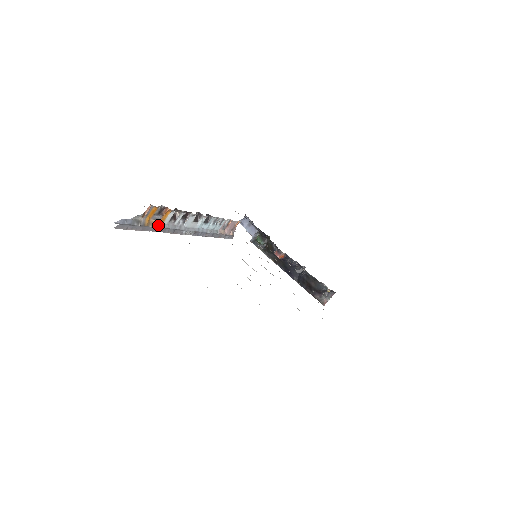
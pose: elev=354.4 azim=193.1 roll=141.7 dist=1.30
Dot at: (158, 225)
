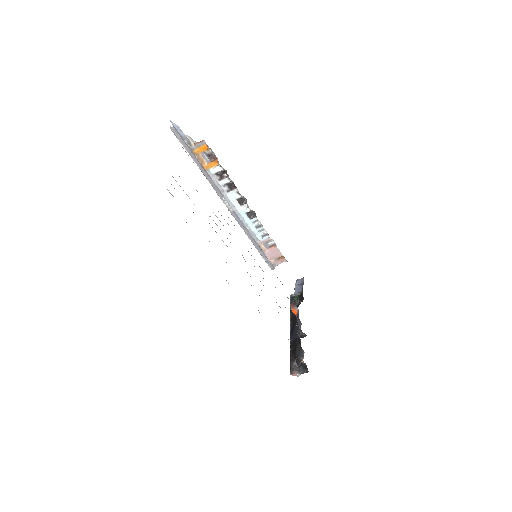
Dot at: (204, 164)
